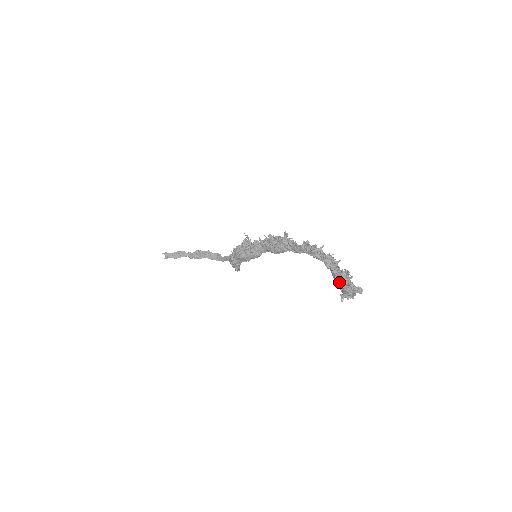
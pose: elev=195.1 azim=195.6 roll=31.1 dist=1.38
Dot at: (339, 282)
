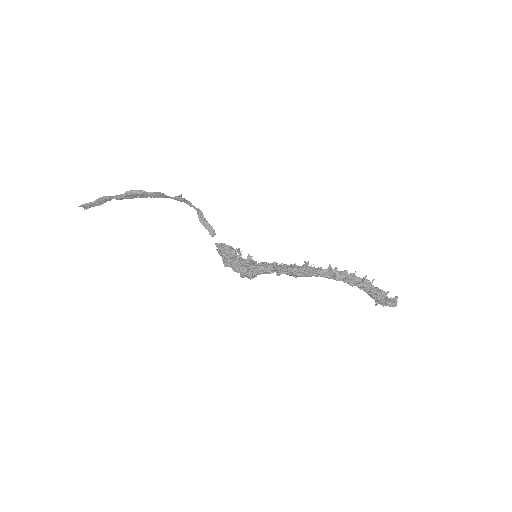
Dot at: (376, 300)
